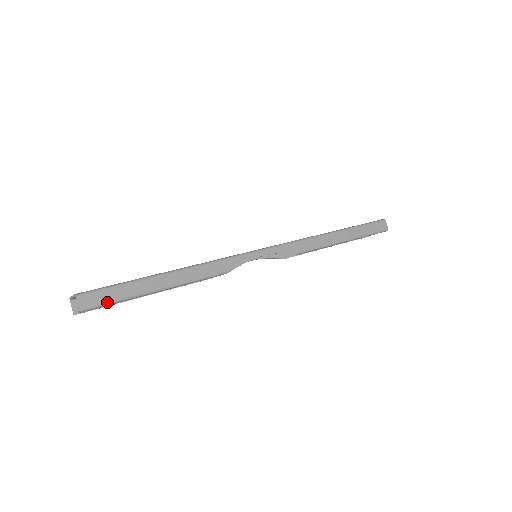
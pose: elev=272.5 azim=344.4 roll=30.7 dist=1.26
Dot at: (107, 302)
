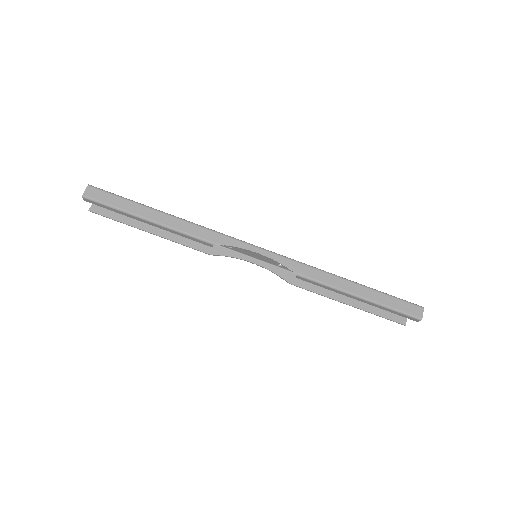
Dot at: (104, 202)
